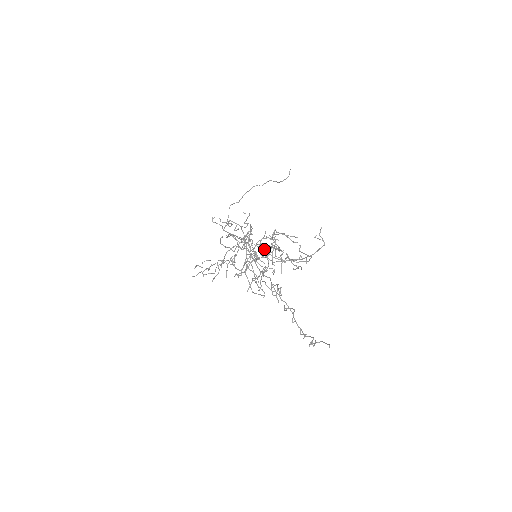
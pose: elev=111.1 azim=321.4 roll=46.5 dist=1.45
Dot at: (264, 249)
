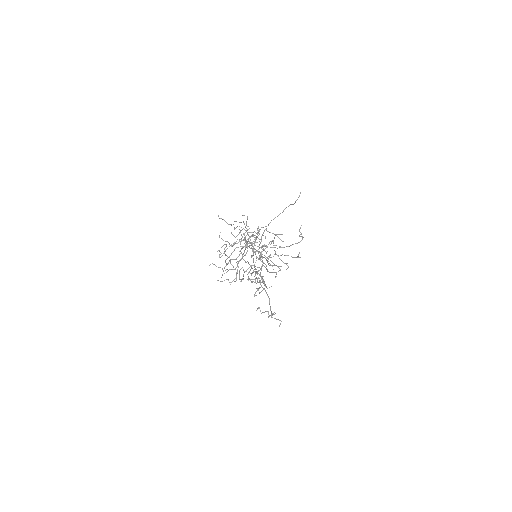
Dot at: occluded
